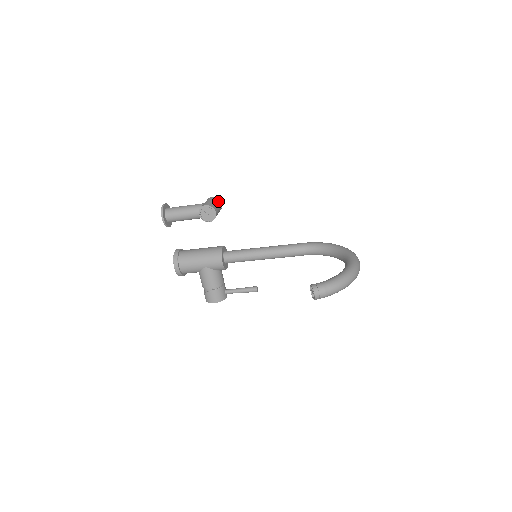
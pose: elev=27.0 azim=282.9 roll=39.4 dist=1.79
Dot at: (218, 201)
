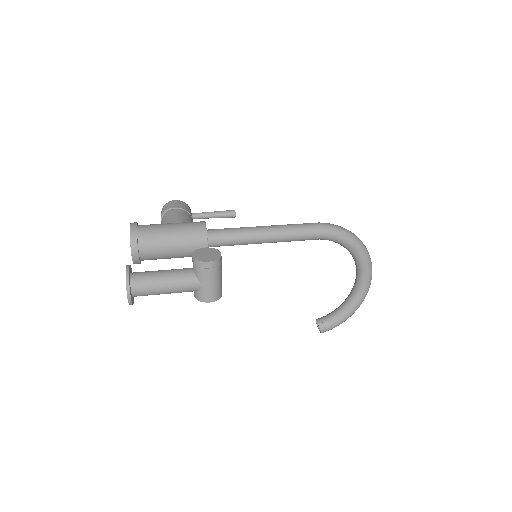
Dot at: (220, 268)
